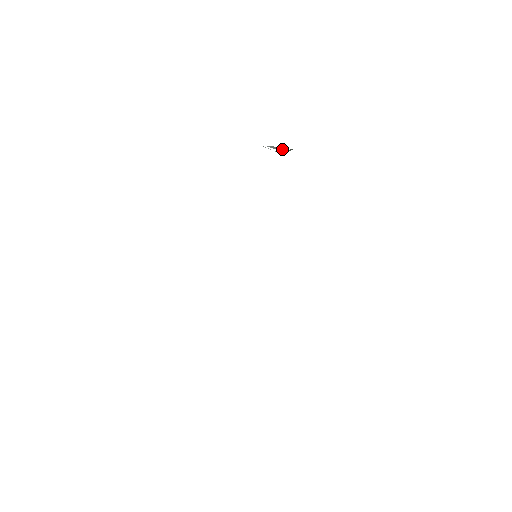
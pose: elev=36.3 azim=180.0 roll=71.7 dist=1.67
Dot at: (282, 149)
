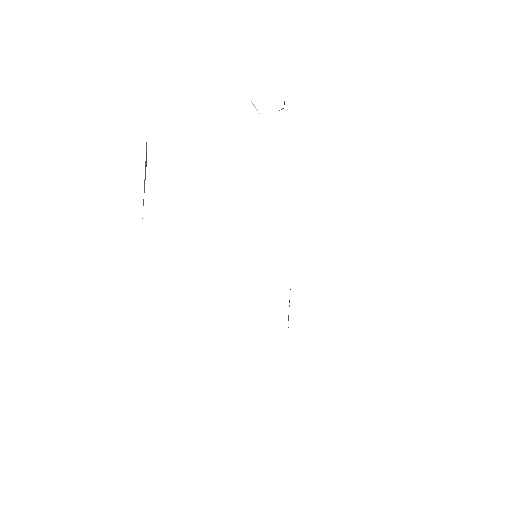
Dot at: occluded
